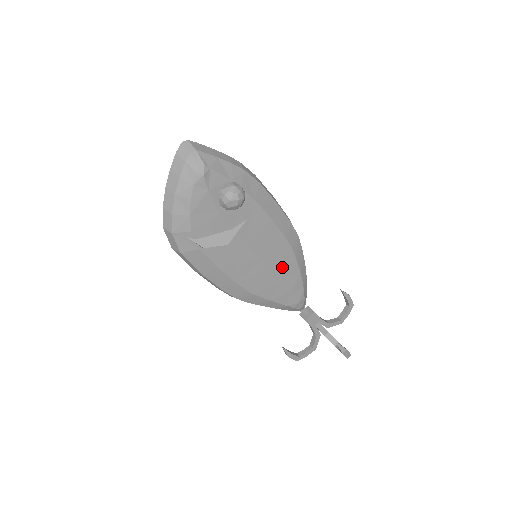
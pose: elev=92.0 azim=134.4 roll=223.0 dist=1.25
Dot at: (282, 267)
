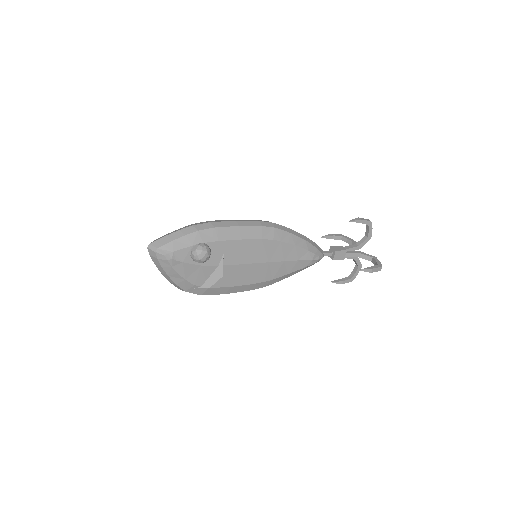
Dot at: (277, 254)
